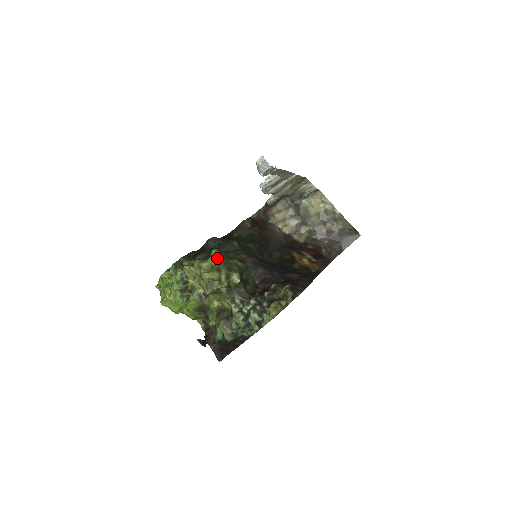
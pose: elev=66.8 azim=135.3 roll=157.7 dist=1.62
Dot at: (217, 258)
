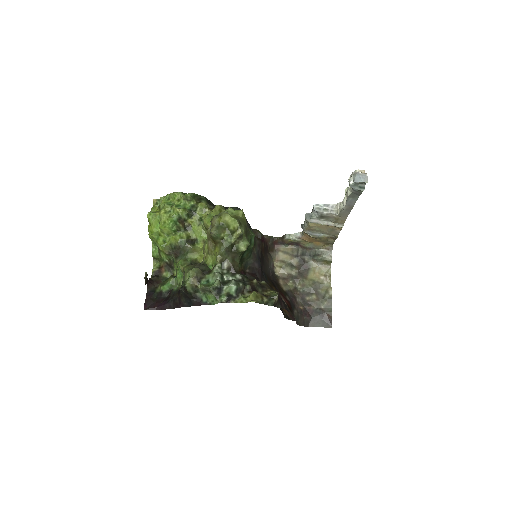
Dot at: occluded
